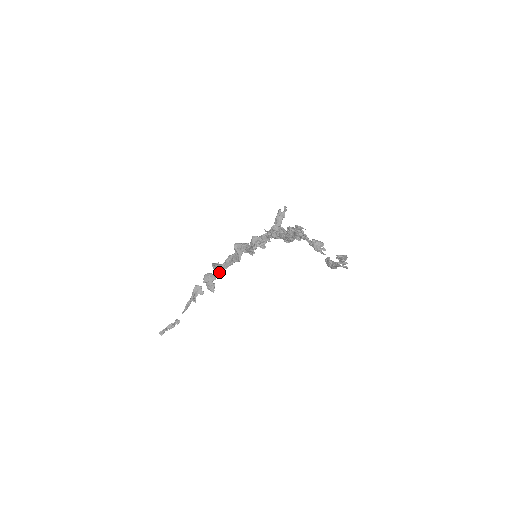
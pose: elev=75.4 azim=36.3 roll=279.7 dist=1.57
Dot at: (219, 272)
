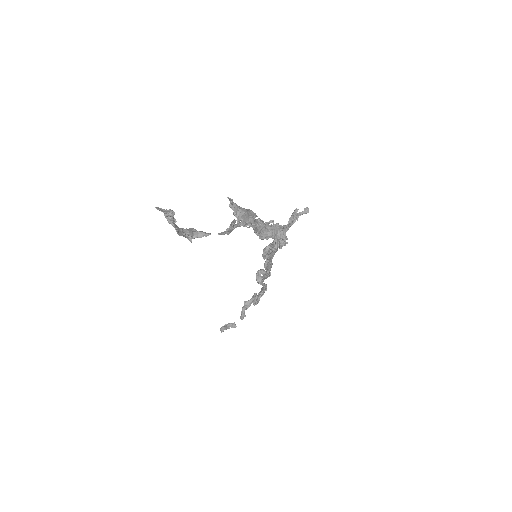
Dot at: (258, 278)
